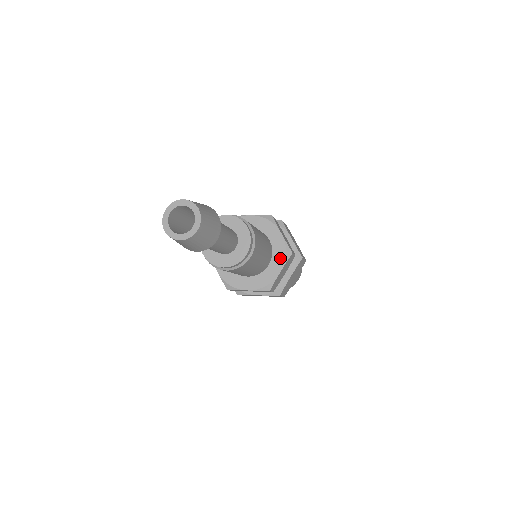
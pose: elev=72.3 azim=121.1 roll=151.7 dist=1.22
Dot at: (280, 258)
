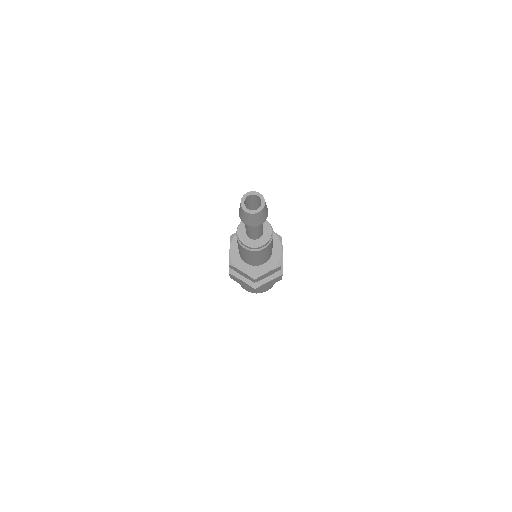
Dot at: (273, 264)
